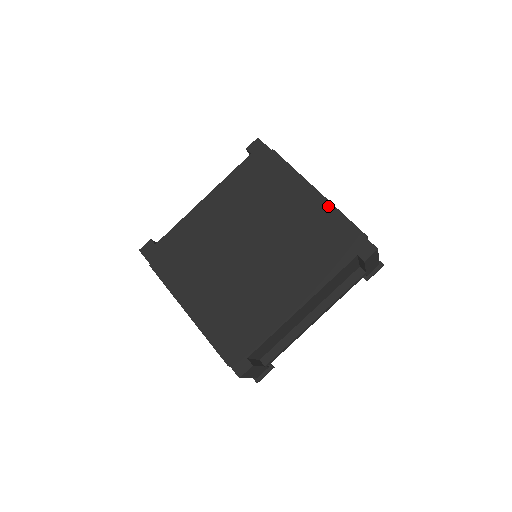
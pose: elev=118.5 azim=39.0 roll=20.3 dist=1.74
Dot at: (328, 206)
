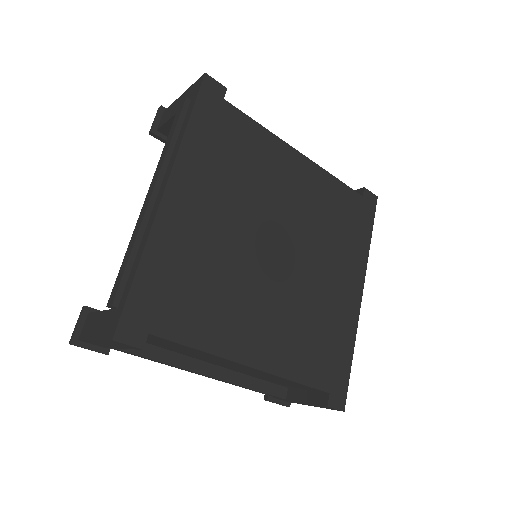
Dot at: (356, 323)
